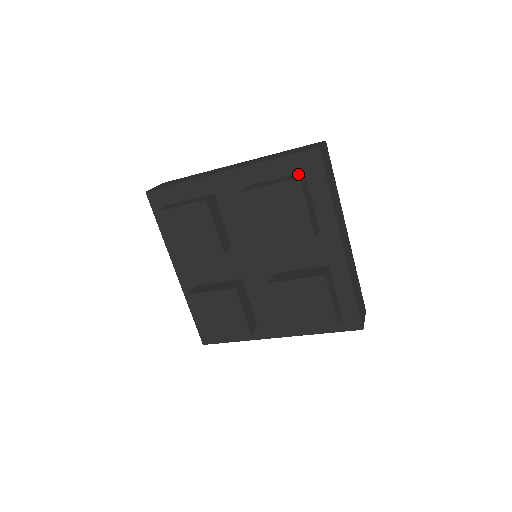
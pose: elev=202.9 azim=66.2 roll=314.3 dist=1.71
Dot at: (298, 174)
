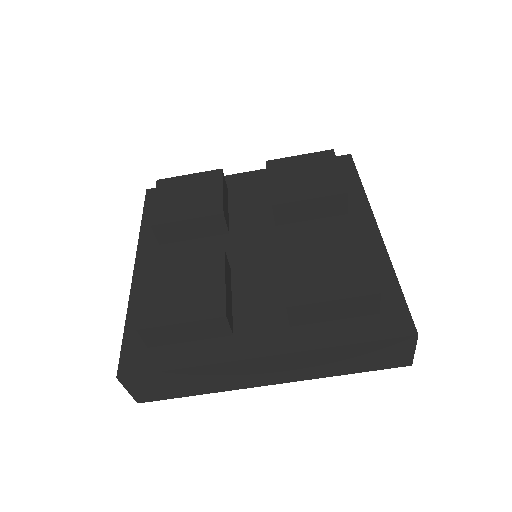
Dot at: occluded
